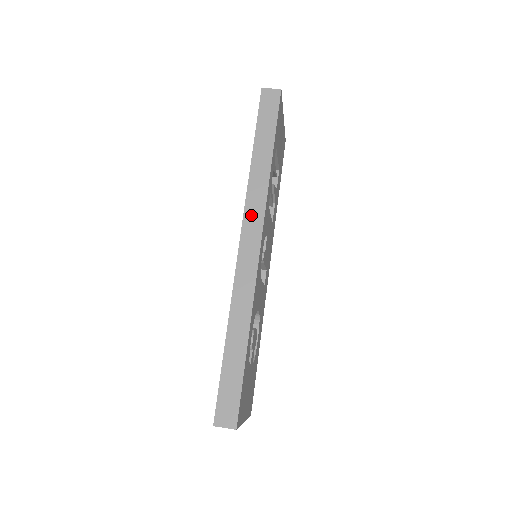
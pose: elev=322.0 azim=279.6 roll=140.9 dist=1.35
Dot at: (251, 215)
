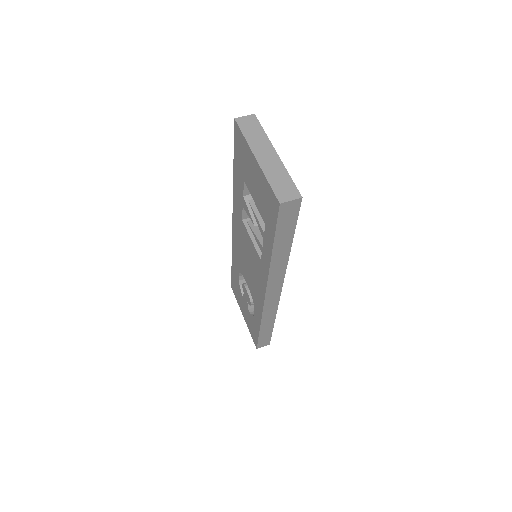
Dot at: (273, 283)
